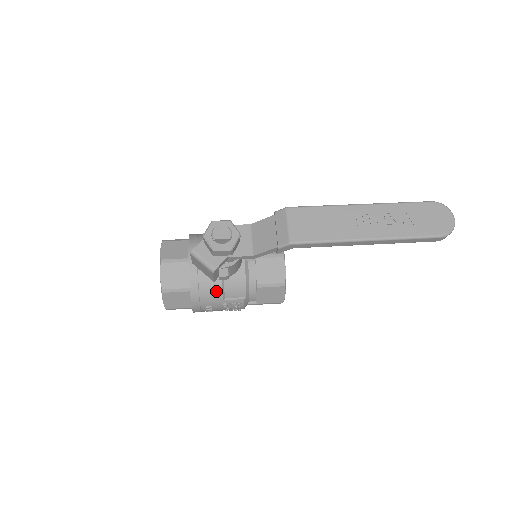
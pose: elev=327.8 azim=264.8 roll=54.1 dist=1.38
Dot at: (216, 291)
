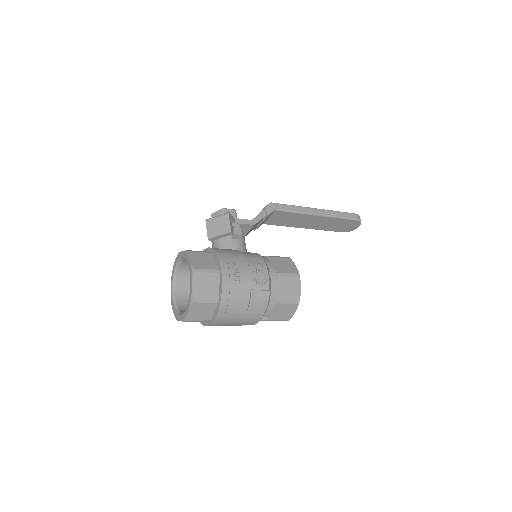
Dot at: (236, 252)
